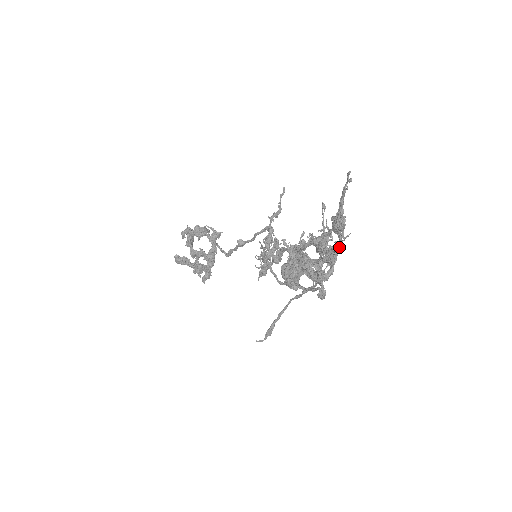
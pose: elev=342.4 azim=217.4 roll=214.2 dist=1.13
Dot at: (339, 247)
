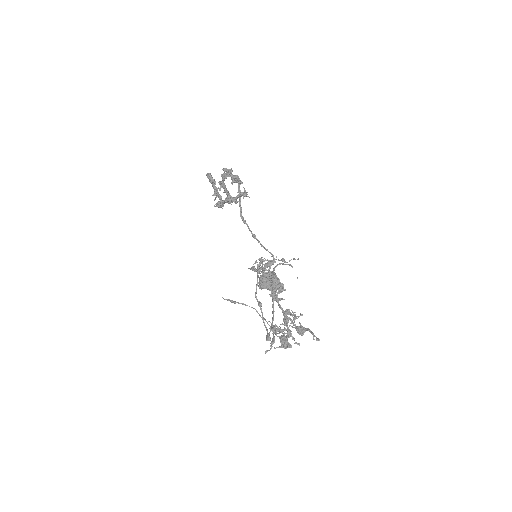
Dot at: (290, 346)
